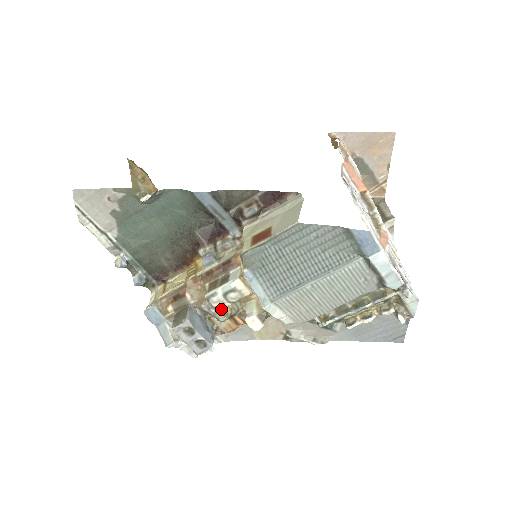
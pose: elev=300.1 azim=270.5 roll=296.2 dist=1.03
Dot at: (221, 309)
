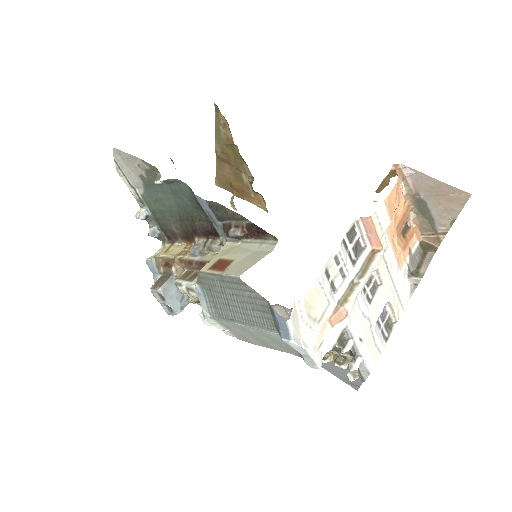
Dot at: occluded
